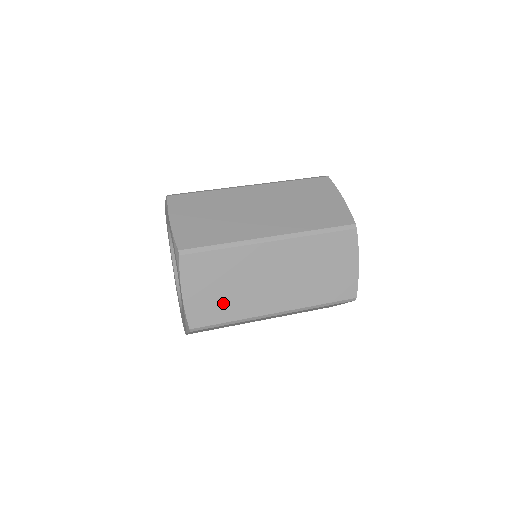
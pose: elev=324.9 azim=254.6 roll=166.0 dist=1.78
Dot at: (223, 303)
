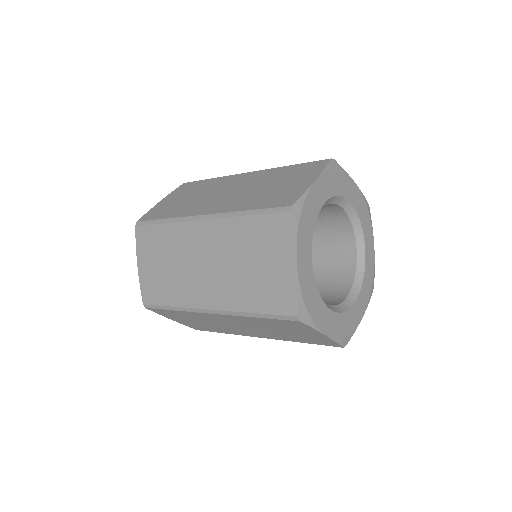
Dot at: (175, 207)
